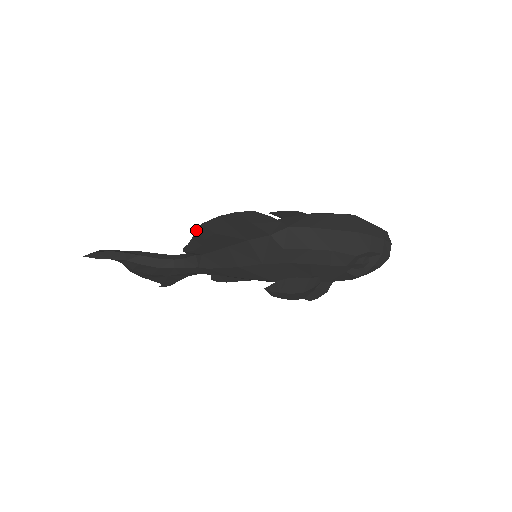
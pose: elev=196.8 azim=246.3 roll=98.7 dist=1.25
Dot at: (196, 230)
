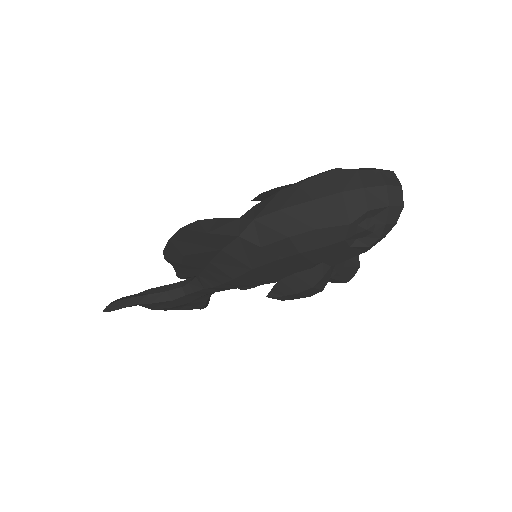
Dot at: (165, 258)
